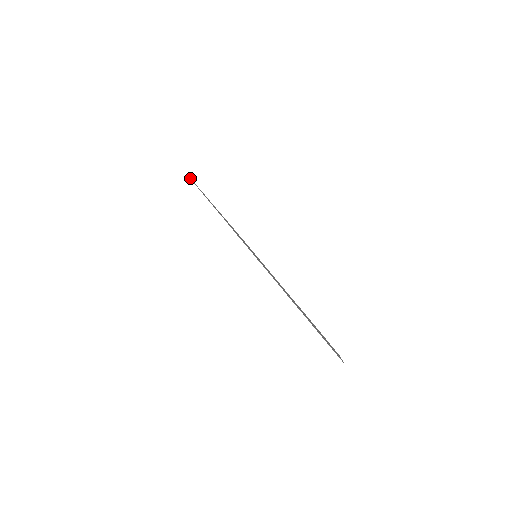
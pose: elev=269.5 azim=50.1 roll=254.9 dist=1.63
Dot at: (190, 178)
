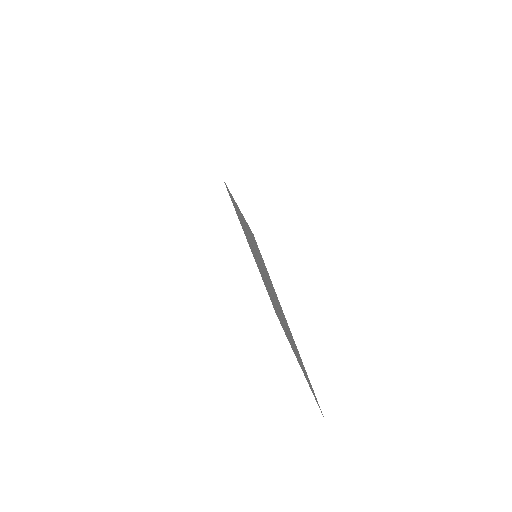
Dot at: occluded
